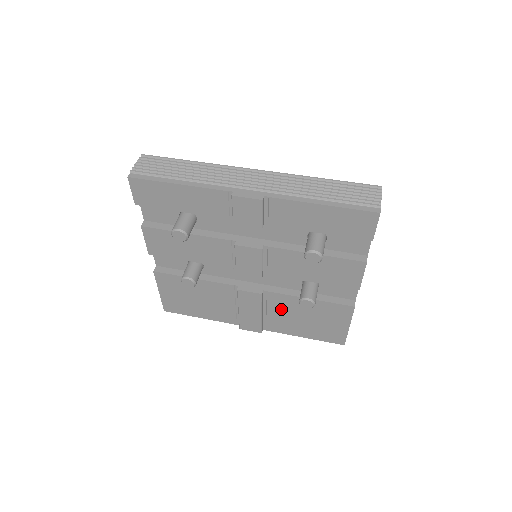
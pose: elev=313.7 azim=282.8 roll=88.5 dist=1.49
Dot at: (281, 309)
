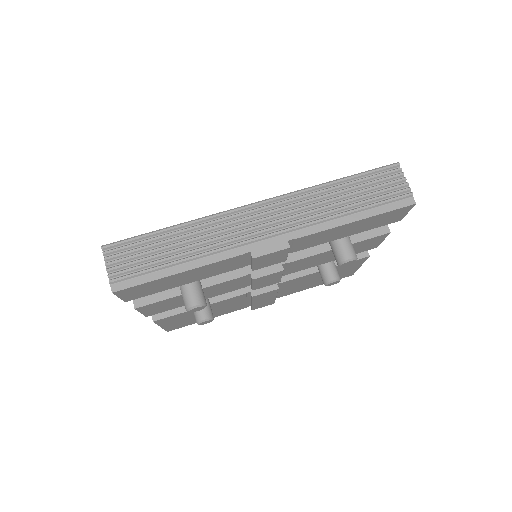
Dot at: (294, 284)
